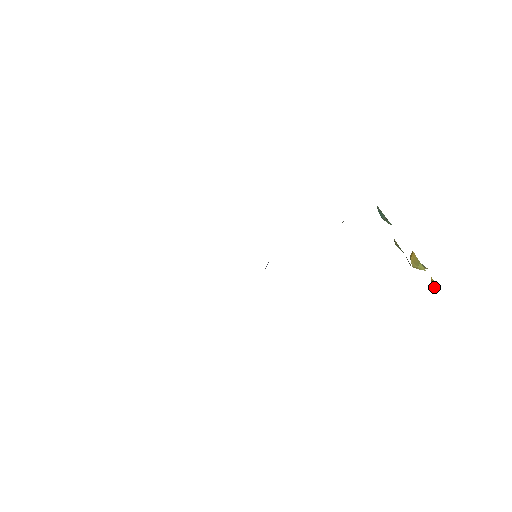
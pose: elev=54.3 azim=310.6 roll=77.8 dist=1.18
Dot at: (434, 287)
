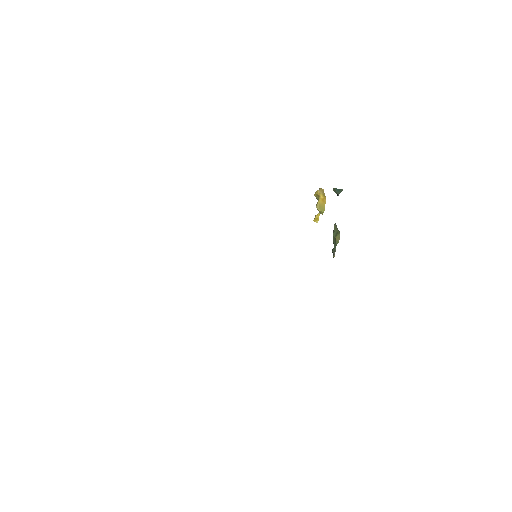
Dot at: (316, 221)
